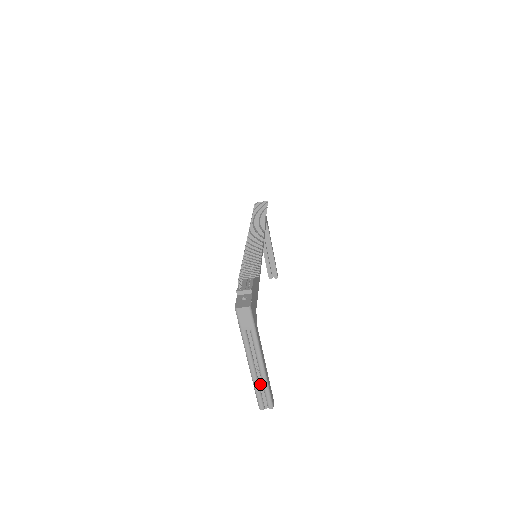
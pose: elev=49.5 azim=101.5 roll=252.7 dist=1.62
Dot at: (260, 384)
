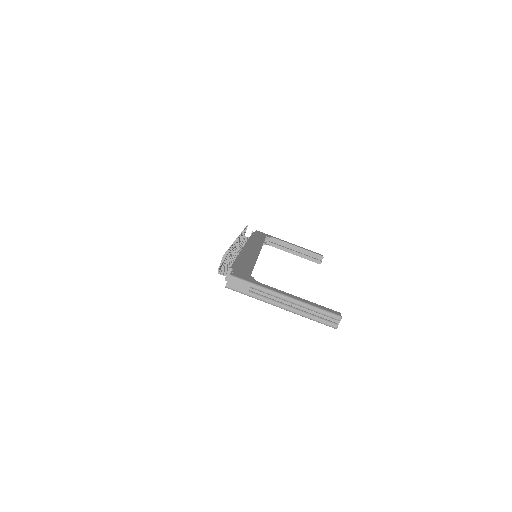
Dot at: (310, 312)
